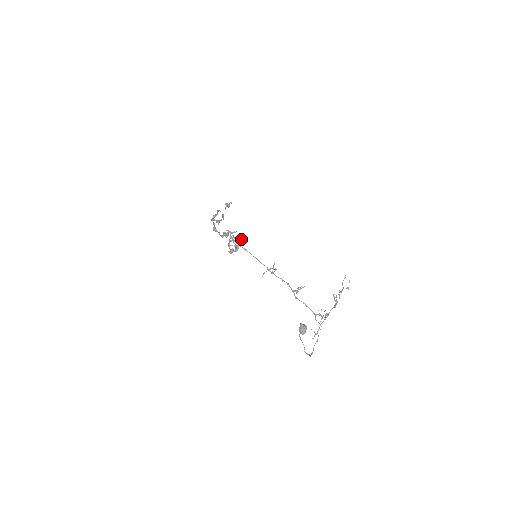
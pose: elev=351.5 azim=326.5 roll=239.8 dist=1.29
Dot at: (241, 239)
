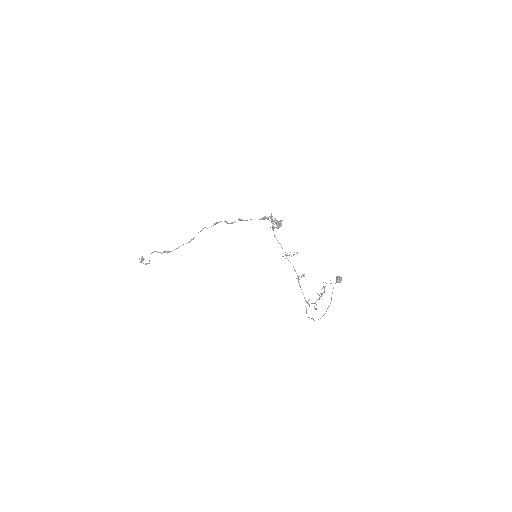
Dot at: occluded
